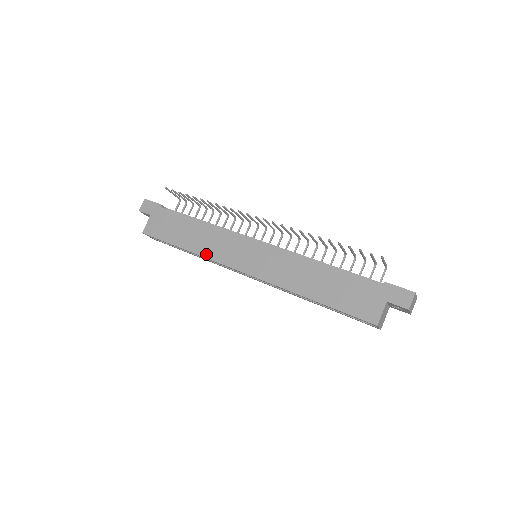
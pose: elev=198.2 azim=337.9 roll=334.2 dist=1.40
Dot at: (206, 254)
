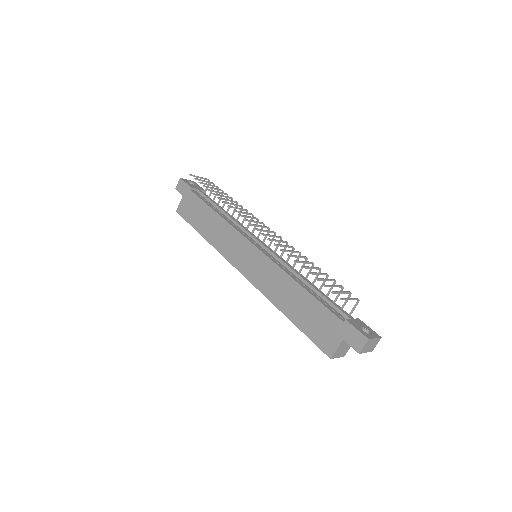
Dot at: (216, 246)
